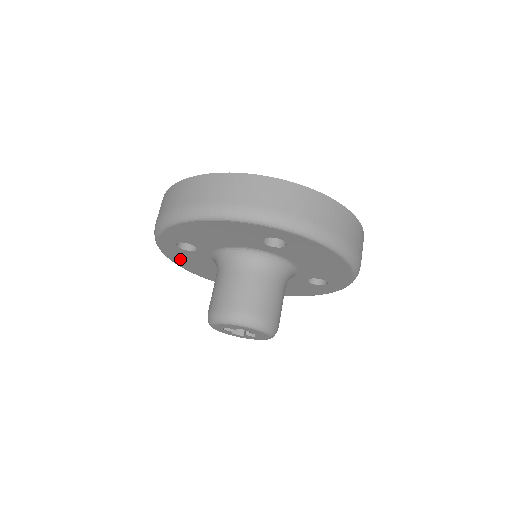
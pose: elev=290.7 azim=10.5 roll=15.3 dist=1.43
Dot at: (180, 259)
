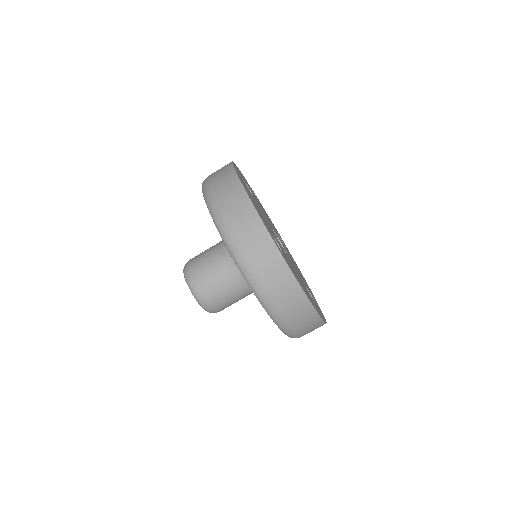
Dot at: occluded
